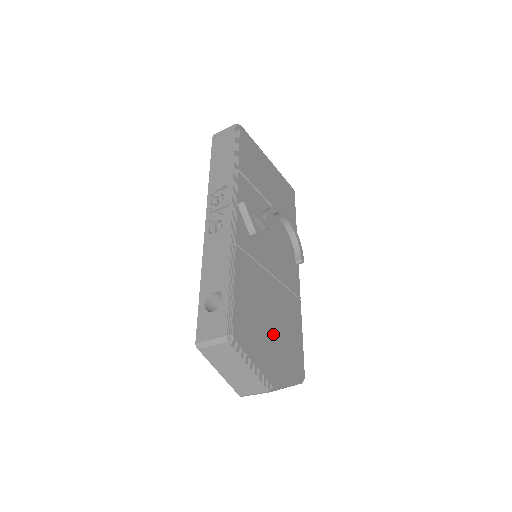
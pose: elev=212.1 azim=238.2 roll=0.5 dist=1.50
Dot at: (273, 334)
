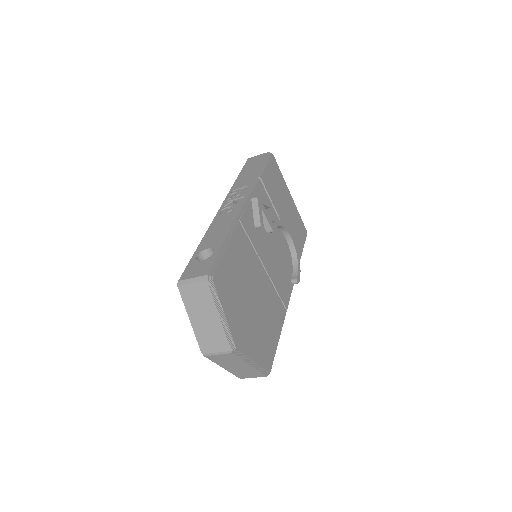
Dot at: (251, 311)
